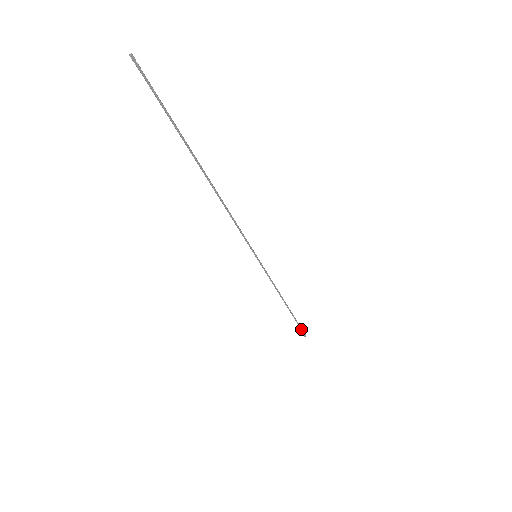
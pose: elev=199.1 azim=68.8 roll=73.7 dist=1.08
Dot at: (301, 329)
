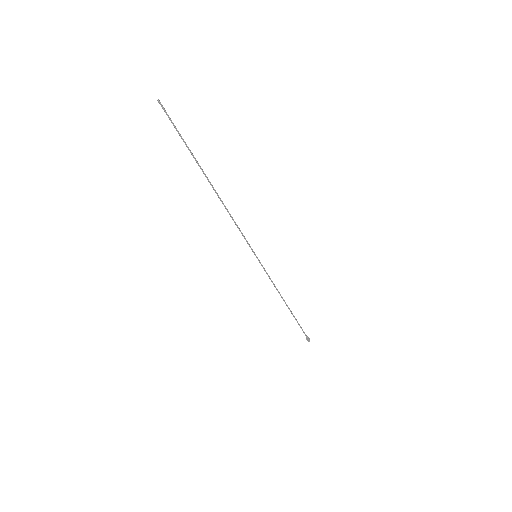
Dot at: (305, 334)
